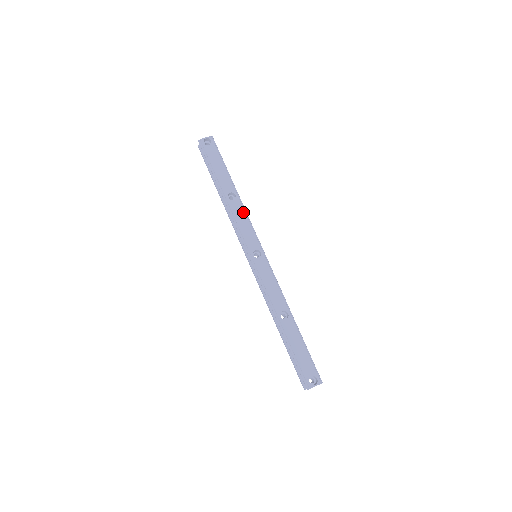
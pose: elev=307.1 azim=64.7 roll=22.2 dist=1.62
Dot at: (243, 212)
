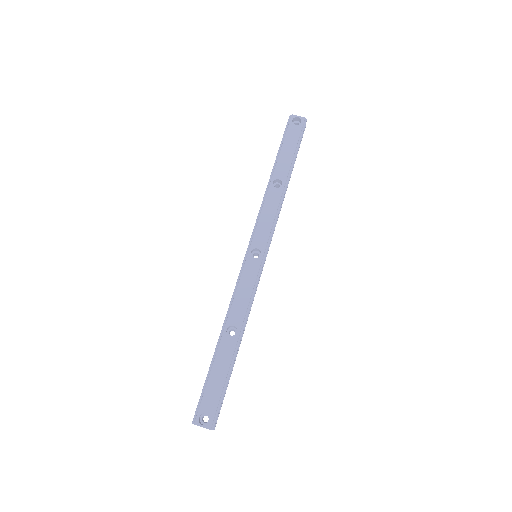
Dot at: (276, 205)
